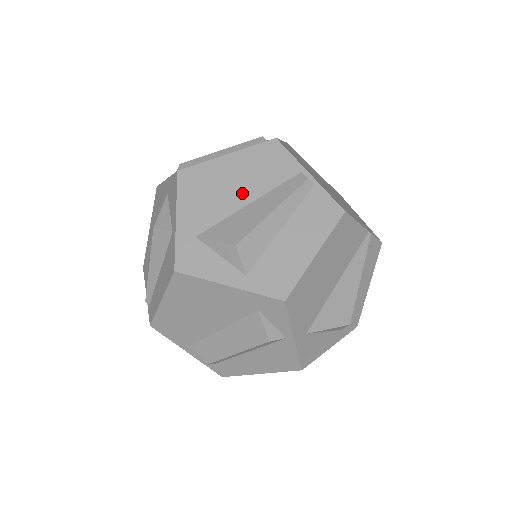
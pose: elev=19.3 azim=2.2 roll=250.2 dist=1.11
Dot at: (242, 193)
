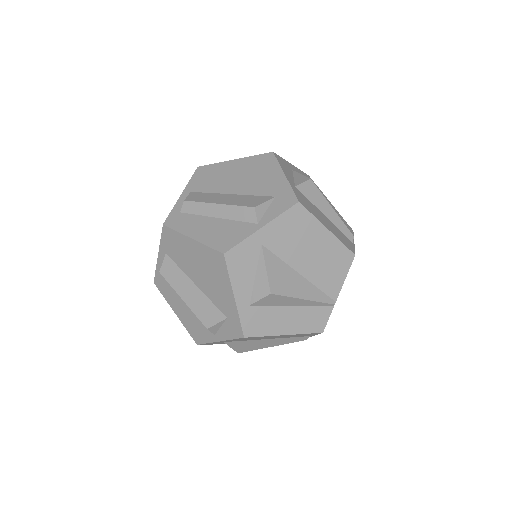
Dot at: occluded
